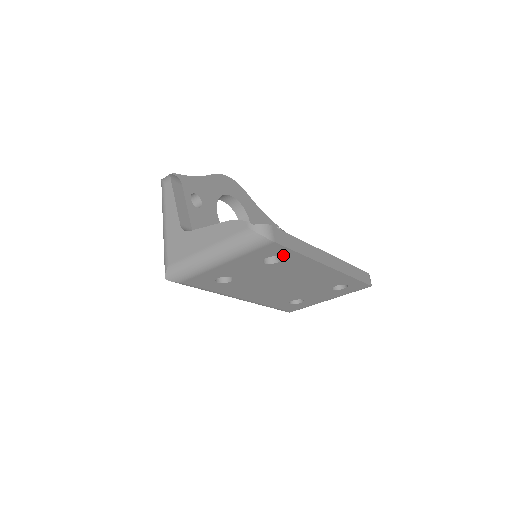
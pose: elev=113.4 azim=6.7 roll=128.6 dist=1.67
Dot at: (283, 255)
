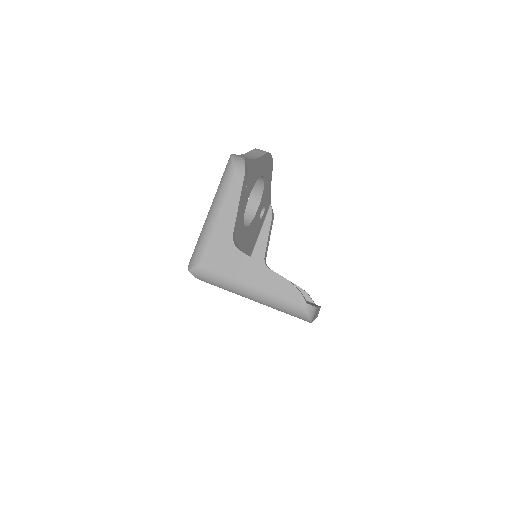
Dot at: occluded
